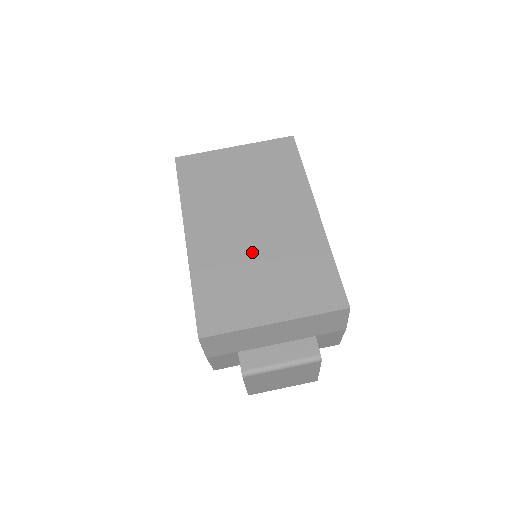
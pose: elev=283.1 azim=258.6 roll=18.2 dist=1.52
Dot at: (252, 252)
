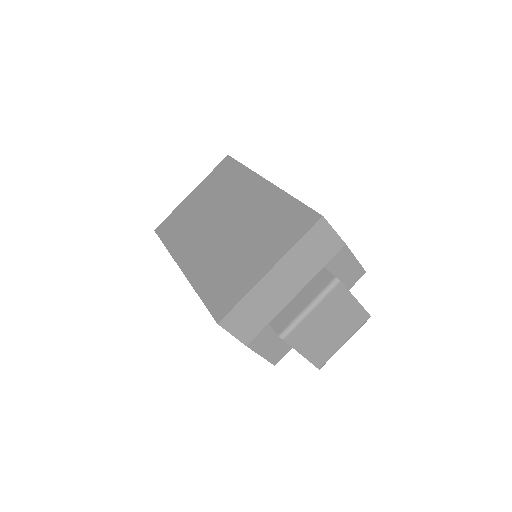
Dot at: (231, 240)
